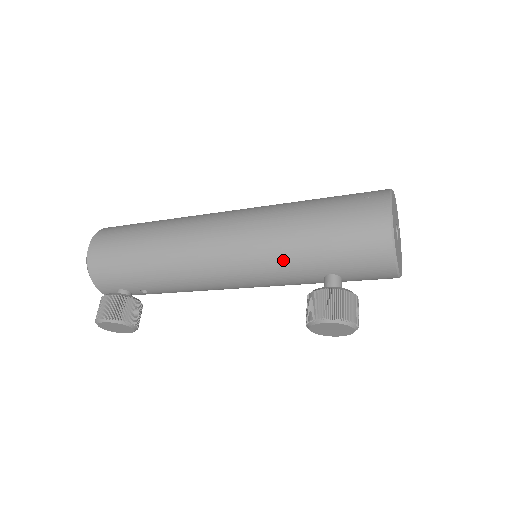
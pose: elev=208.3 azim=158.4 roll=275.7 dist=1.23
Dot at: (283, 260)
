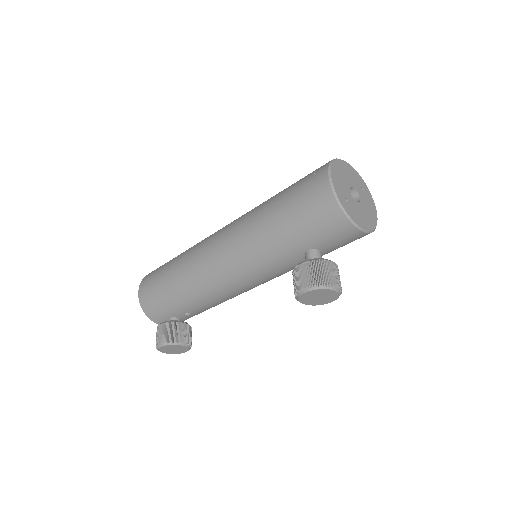
Dot at: (266, 252)
